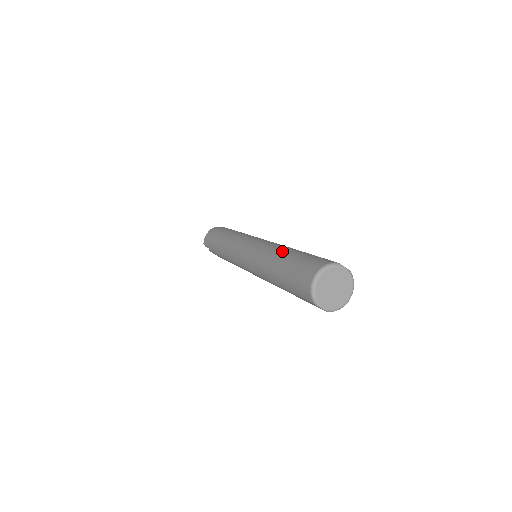
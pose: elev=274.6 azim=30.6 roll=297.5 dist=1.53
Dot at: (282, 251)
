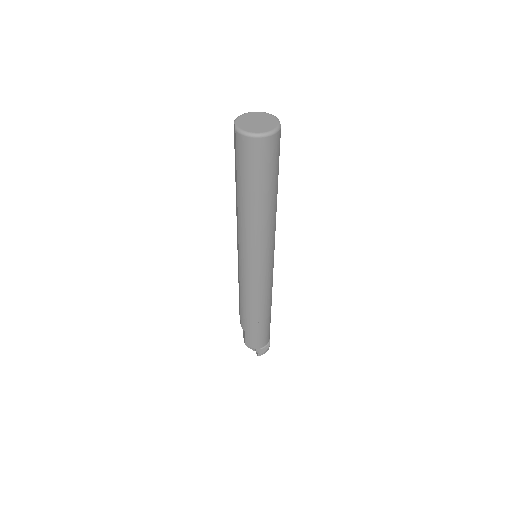
Dot at: occluded
